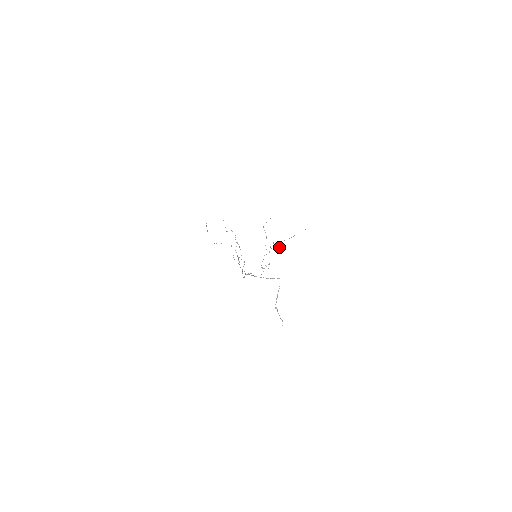
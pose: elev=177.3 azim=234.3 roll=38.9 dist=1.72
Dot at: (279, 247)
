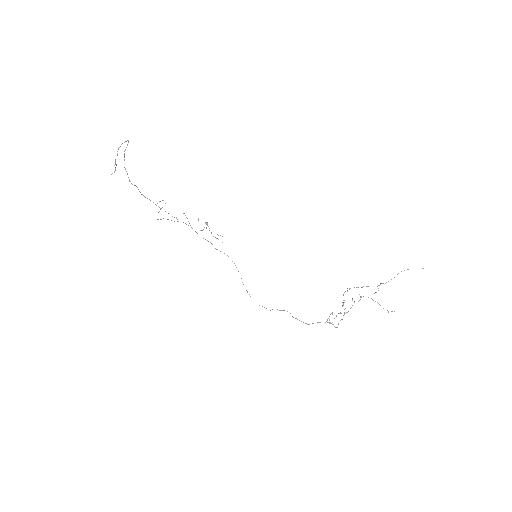
Dot at: (373, 300)
